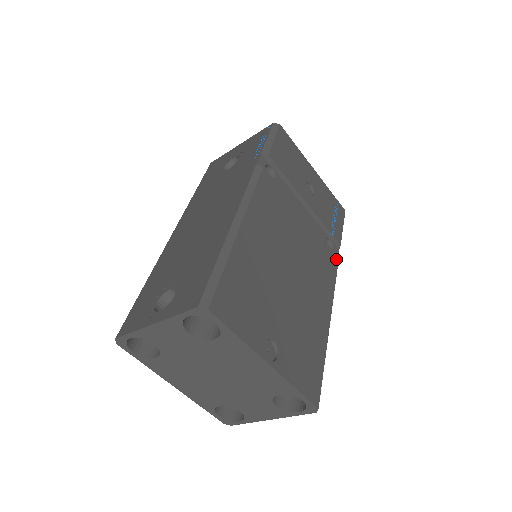
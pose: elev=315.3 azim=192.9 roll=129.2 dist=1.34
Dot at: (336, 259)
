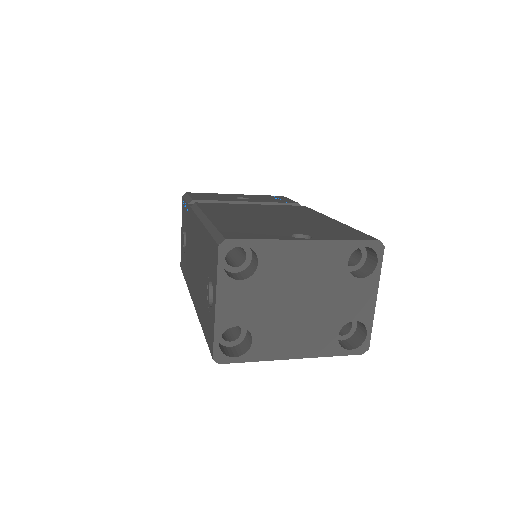
Dot at: occluded
